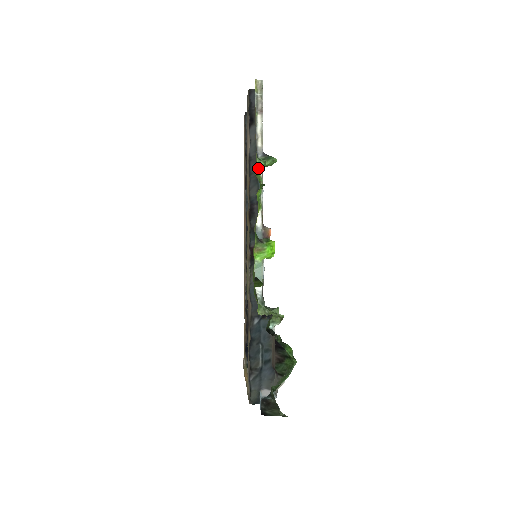
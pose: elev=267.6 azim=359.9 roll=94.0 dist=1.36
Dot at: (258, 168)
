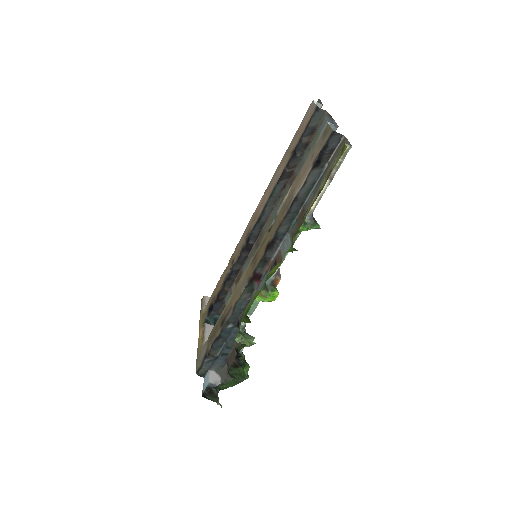
Dot at: (299, 231)
